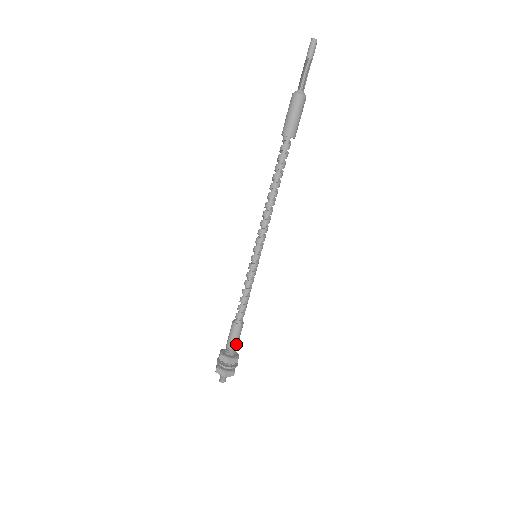
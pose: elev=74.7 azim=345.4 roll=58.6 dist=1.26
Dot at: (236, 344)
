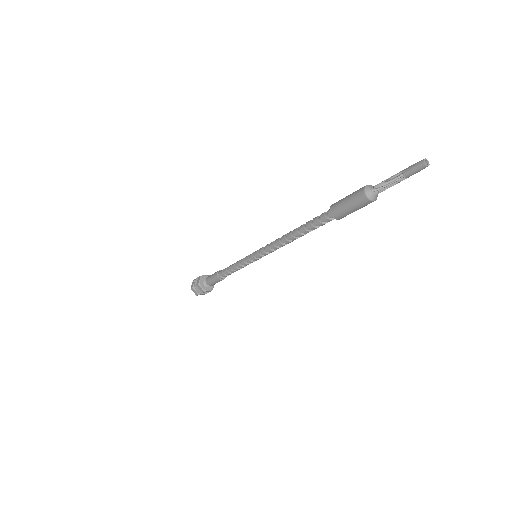
Dot at: (214, 284)
